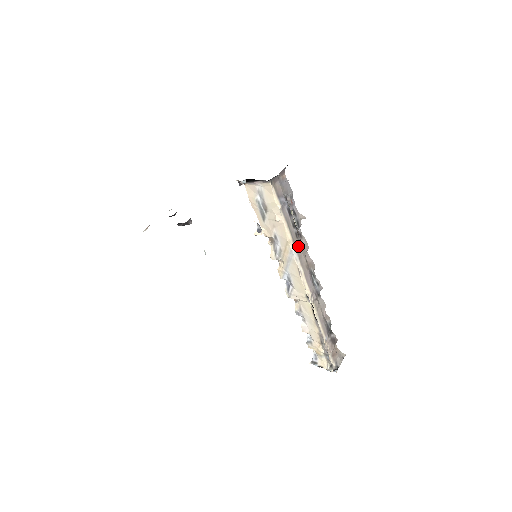
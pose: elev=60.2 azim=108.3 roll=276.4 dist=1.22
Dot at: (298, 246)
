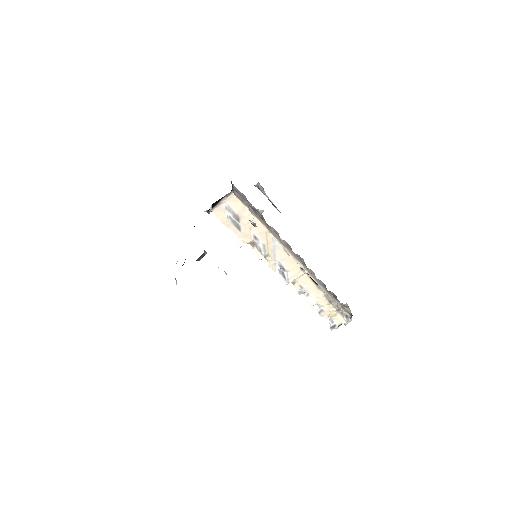
Dot at: (274, 233)
